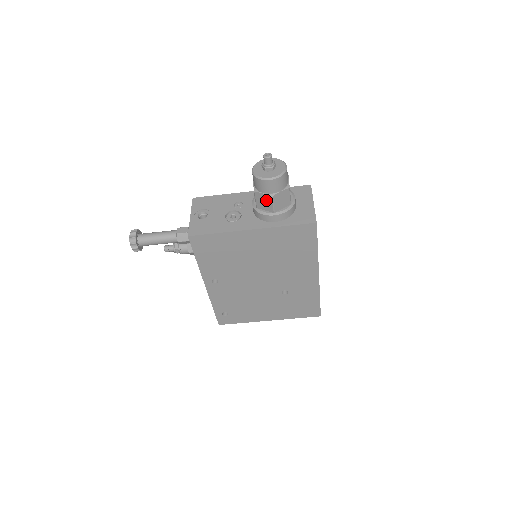
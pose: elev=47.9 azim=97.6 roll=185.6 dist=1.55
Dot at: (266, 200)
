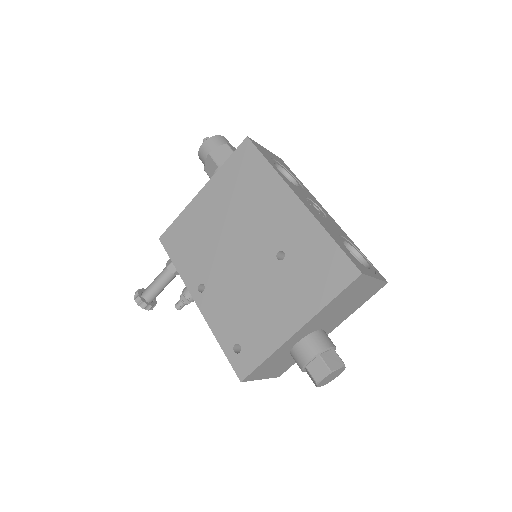
Dot at: (210, 164)
